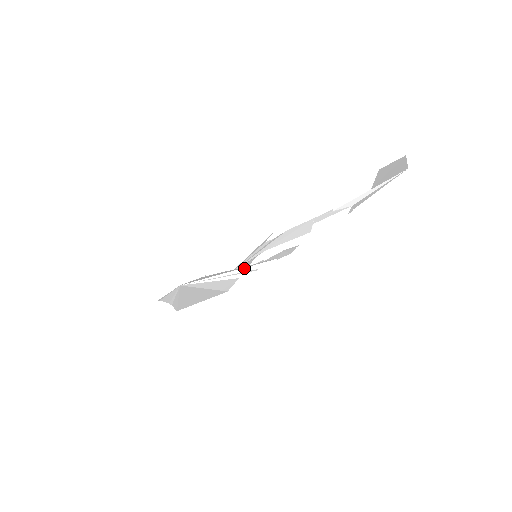
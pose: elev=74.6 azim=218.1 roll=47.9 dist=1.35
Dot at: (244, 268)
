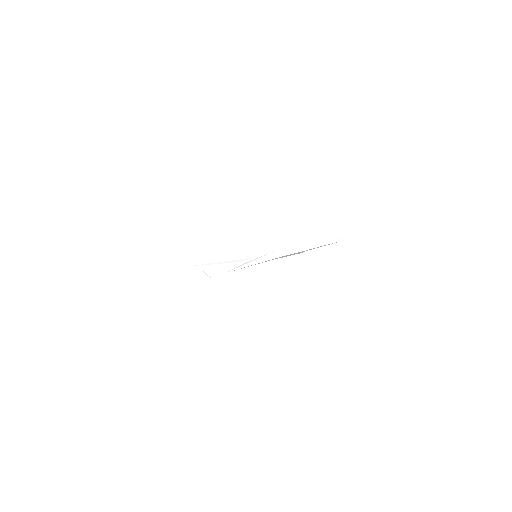
Dot at: (245, 256)
